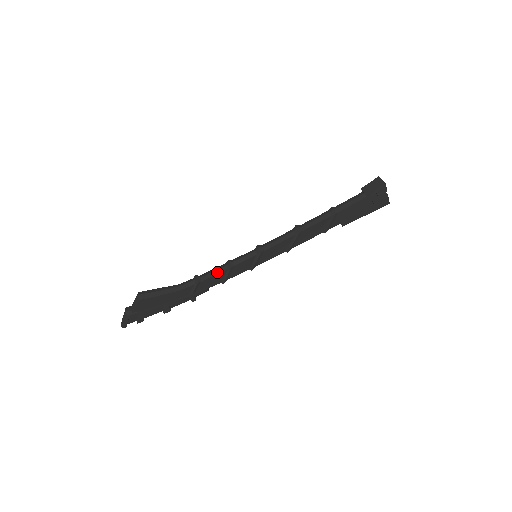
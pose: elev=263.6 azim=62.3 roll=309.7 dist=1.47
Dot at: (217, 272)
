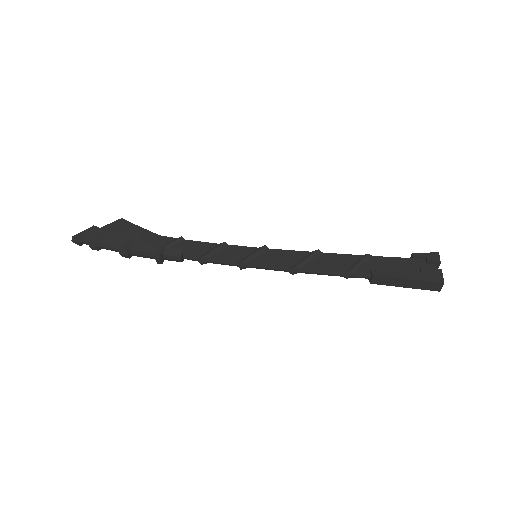
Dot at: (207, 243)
